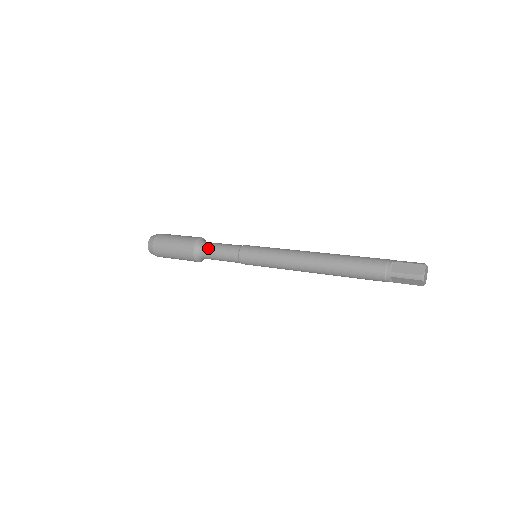
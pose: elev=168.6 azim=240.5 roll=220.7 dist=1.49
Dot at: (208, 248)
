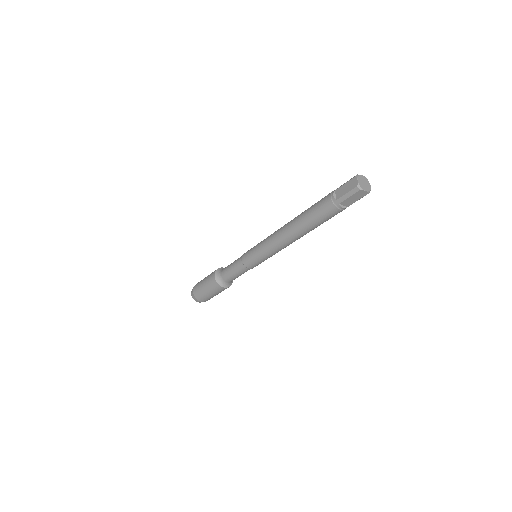
Dot at: occluded
